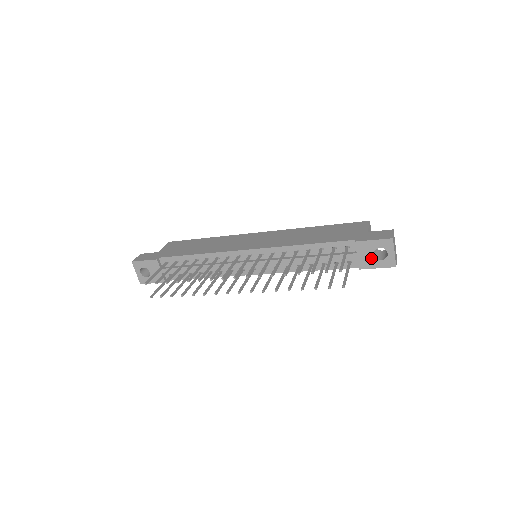
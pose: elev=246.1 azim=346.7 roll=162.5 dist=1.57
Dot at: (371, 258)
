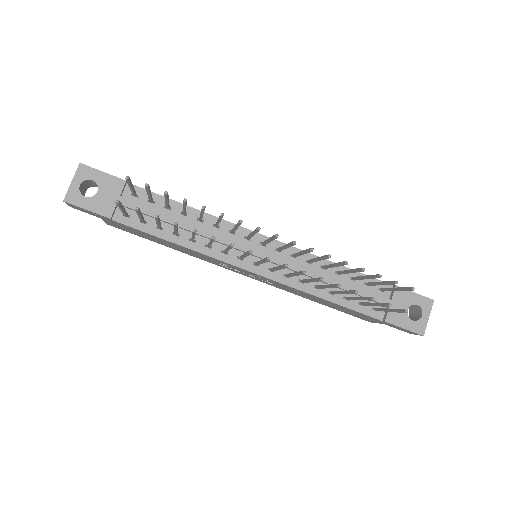
Dot at: (403, 313)
